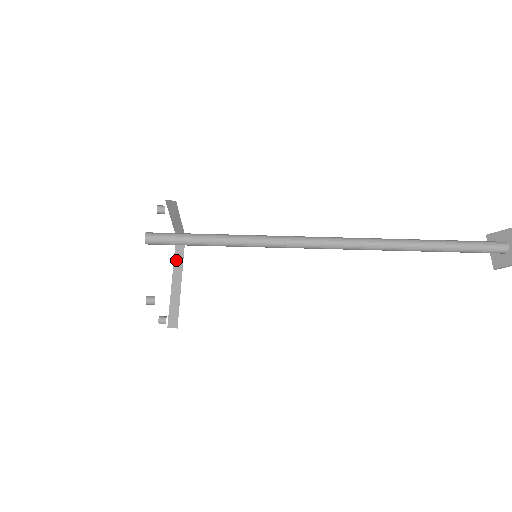
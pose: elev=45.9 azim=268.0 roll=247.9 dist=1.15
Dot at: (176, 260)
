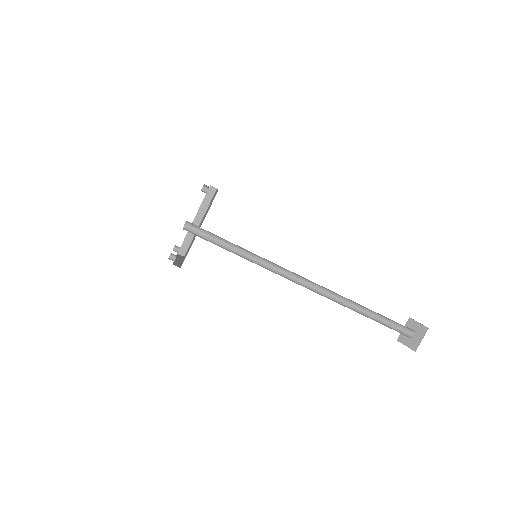
Dot at: (203, 205)
